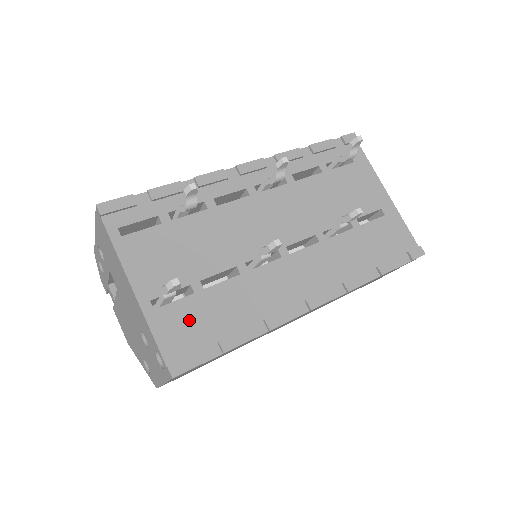
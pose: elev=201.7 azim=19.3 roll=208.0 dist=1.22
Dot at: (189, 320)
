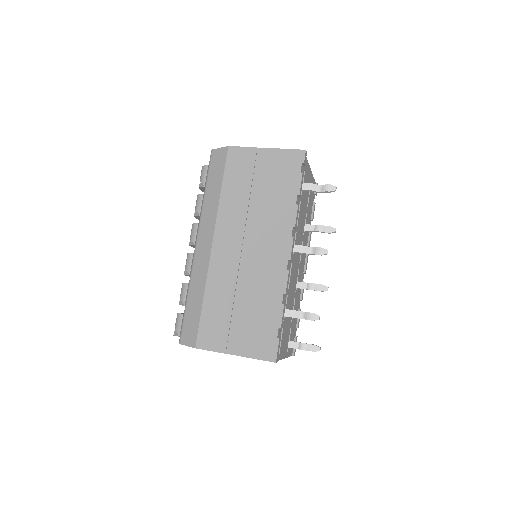
Dot at: (292, 337)
